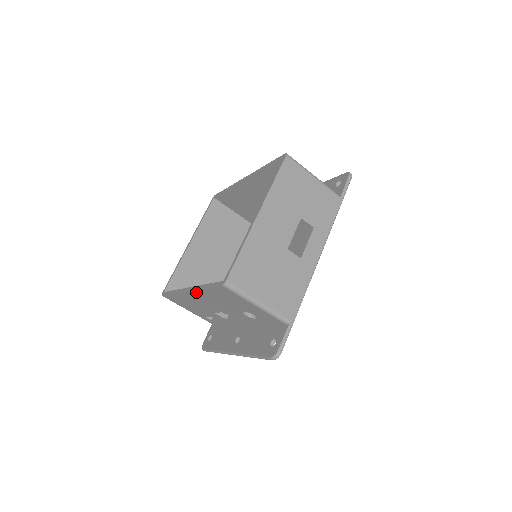
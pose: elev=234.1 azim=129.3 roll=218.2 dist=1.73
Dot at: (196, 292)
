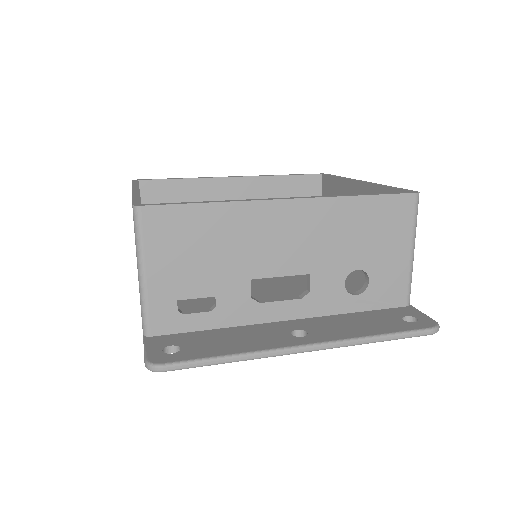
Dot at: (315, 204)
